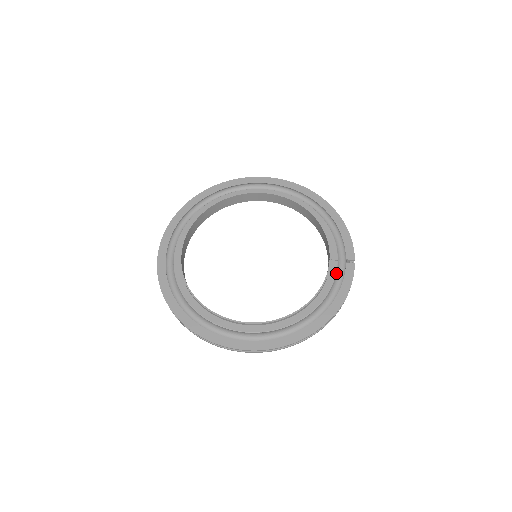
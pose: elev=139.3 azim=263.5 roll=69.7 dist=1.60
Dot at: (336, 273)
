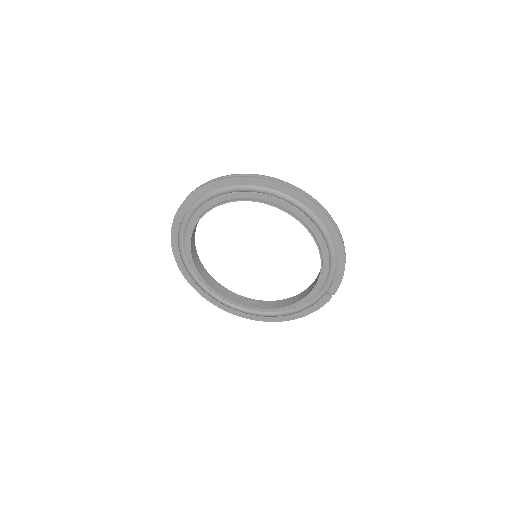
Dot at: (313, 297)
